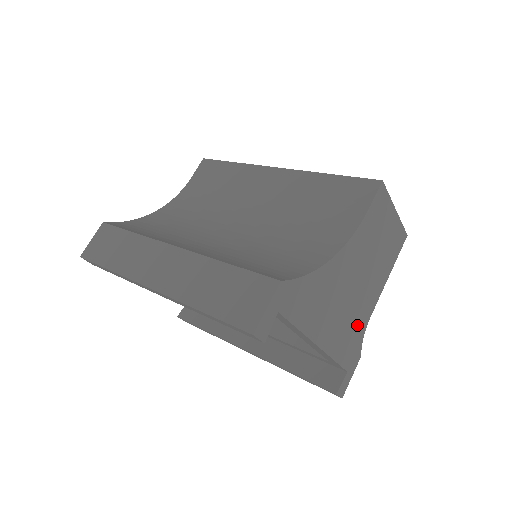
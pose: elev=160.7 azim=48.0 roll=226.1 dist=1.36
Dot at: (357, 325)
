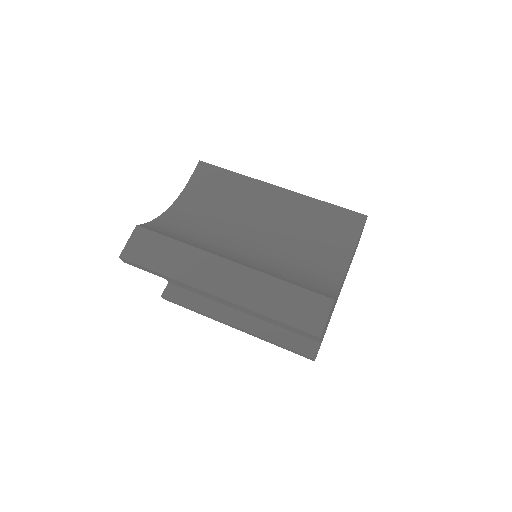
Dot at: (332, 312)
